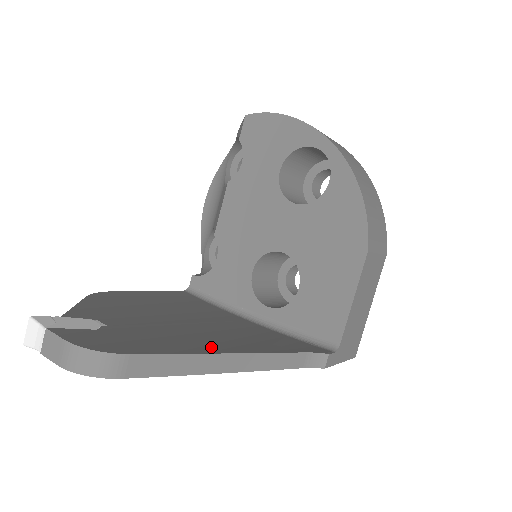
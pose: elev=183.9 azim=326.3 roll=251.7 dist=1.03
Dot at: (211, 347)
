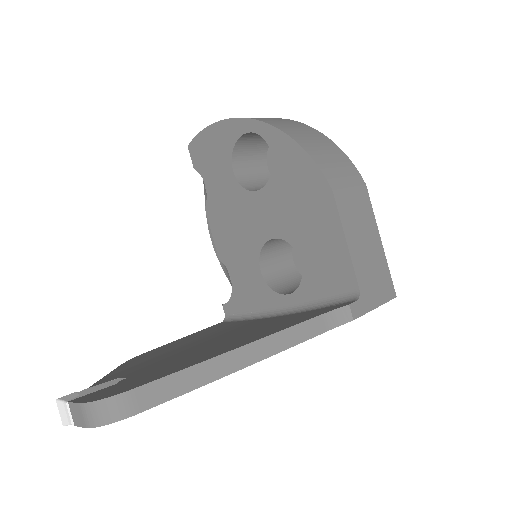
Dot at: (221, 351)
